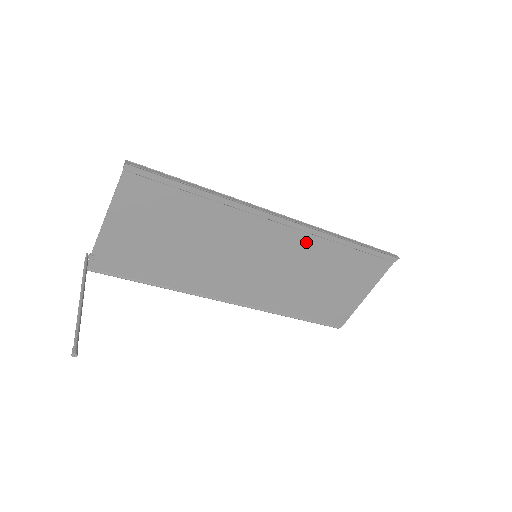
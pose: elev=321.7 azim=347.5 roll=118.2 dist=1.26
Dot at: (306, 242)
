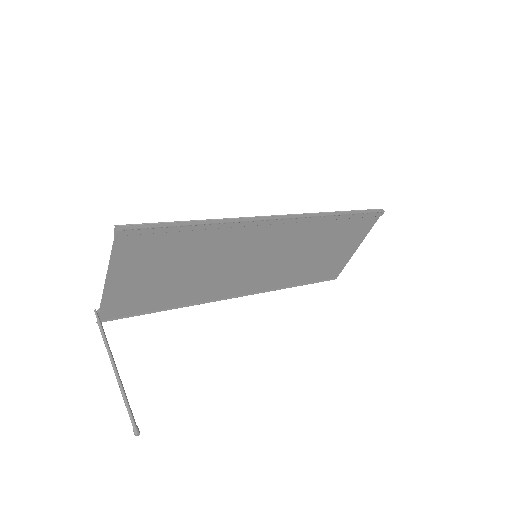
Dot at: (300, 229)
